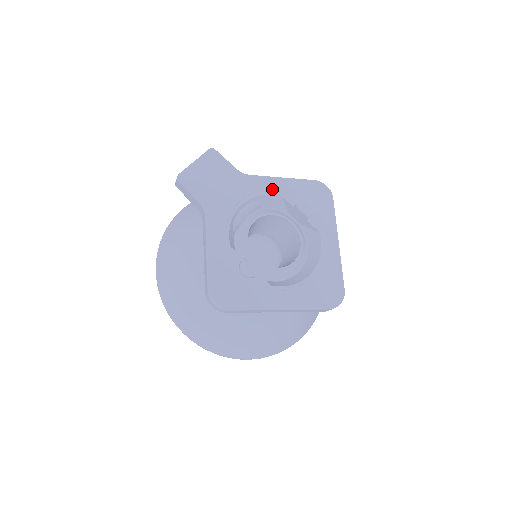
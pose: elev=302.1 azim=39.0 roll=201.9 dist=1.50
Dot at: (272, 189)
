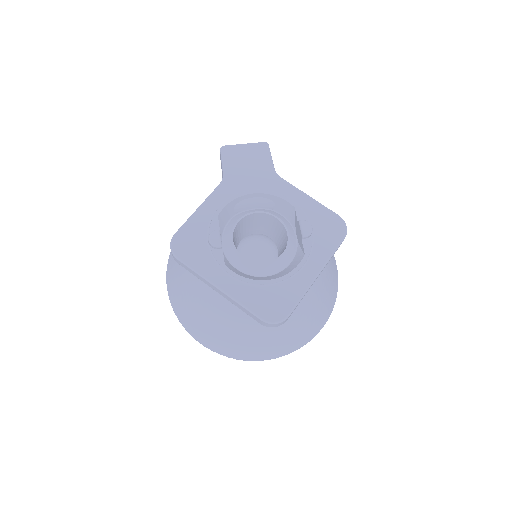
Dot at: (291, 198)
